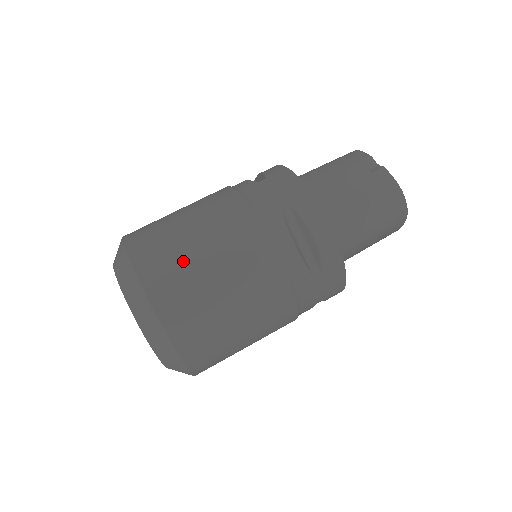
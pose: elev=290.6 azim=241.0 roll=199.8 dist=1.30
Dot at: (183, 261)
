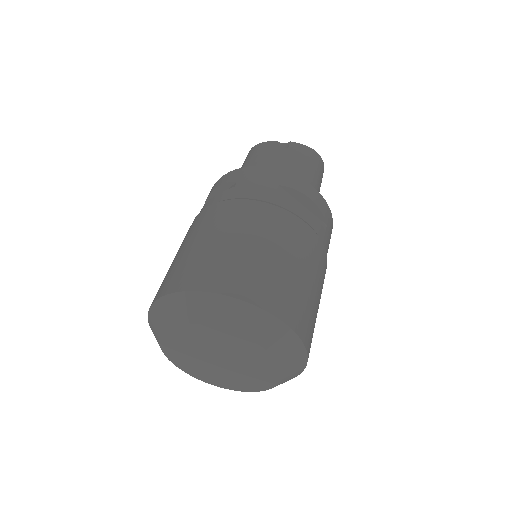
Dot at: (255, 263)
